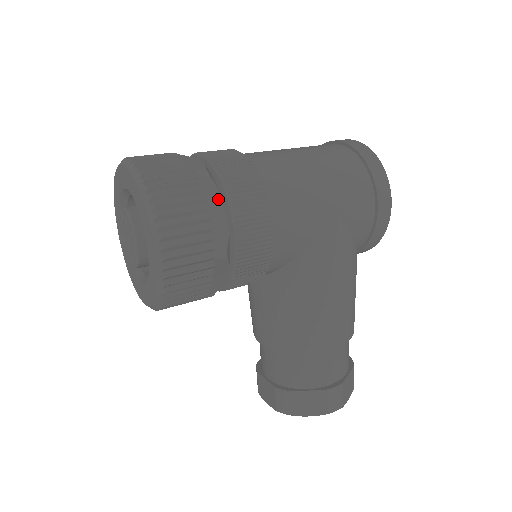
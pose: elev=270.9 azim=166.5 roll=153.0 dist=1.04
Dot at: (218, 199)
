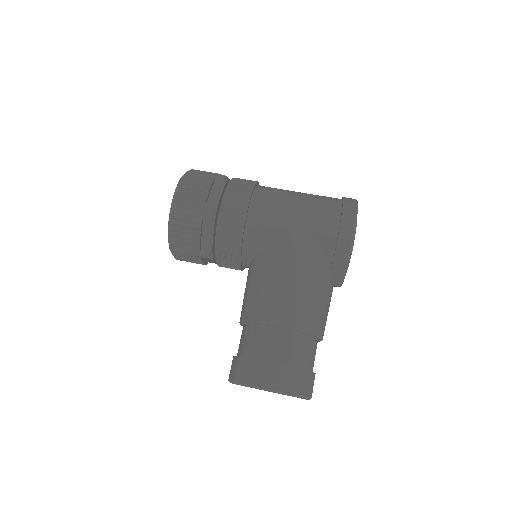
Dot at: (222, 187)
